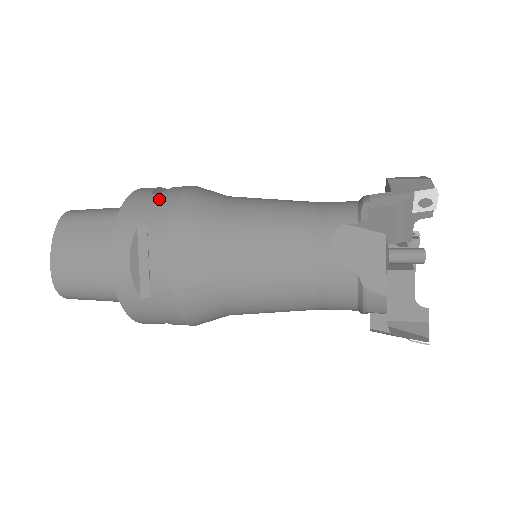
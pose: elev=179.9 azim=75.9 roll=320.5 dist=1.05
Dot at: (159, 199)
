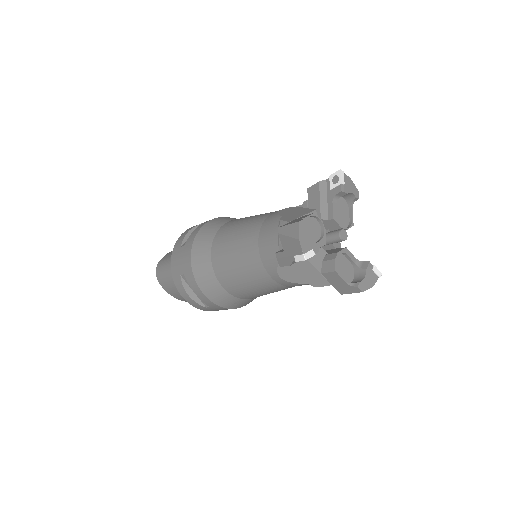
Dot at: occluded
